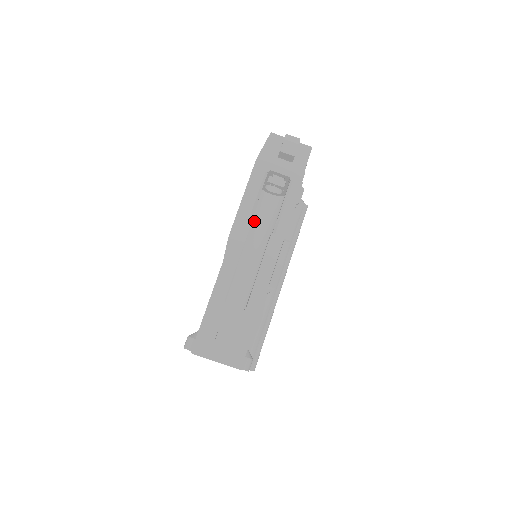
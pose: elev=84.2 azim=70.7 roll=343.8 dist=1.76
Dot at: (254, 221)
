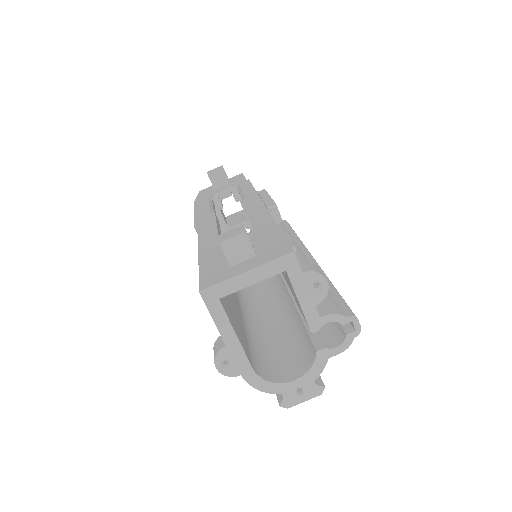
Dot at: occluded
